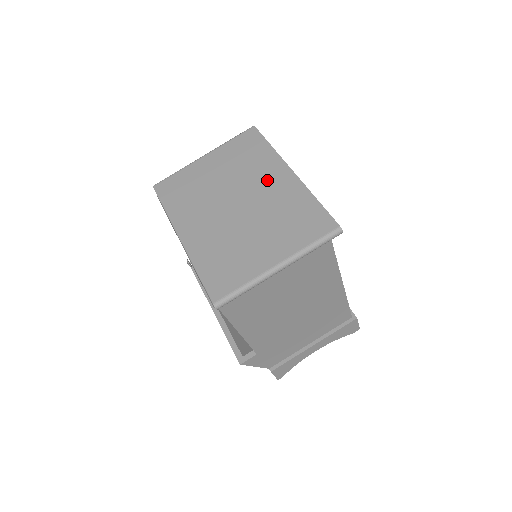
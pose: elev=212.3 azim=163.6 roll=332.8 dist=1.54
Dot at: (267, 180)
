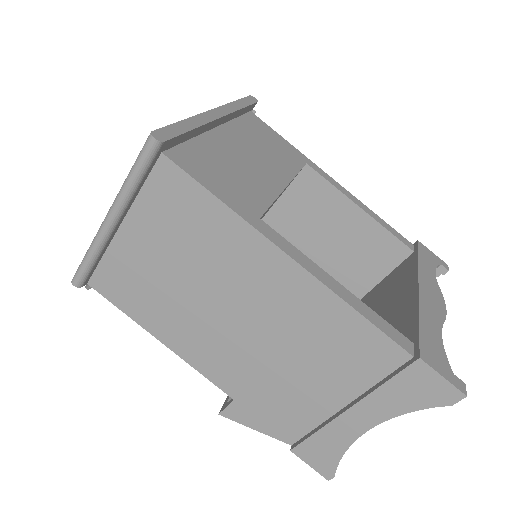
Dot at: occluded
